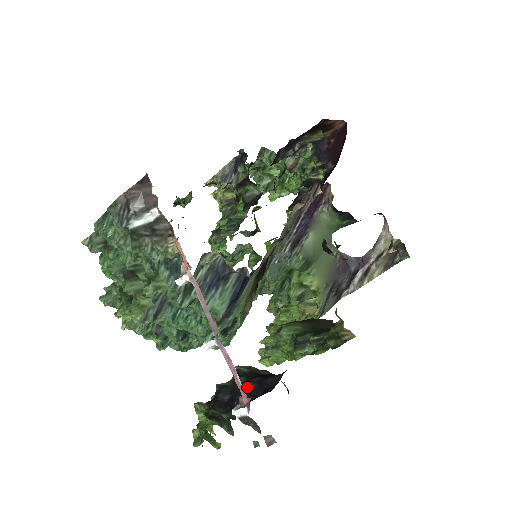
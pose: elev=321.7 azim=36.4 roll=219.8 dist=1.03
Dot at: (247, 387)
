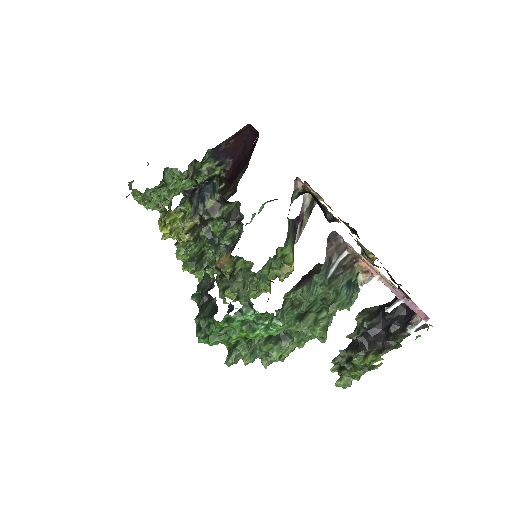
Dot at: (391, 318)
